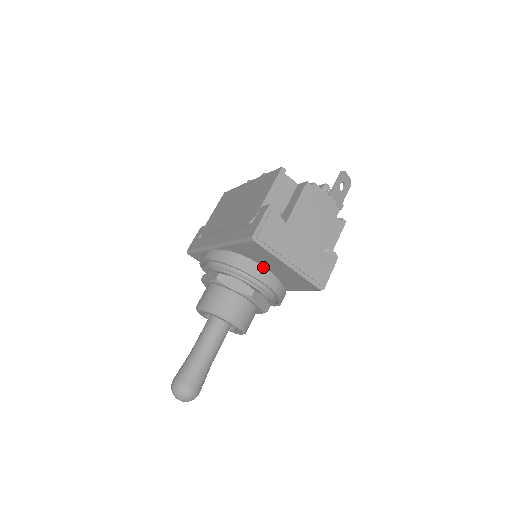
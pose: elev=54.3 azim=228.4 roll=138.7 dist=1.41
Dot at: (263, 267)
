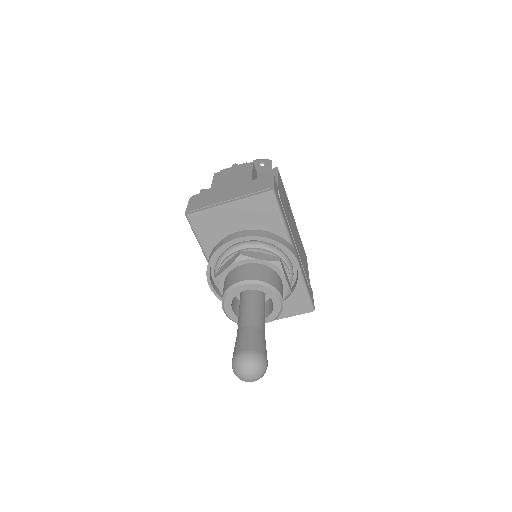
Dot at: occluded
